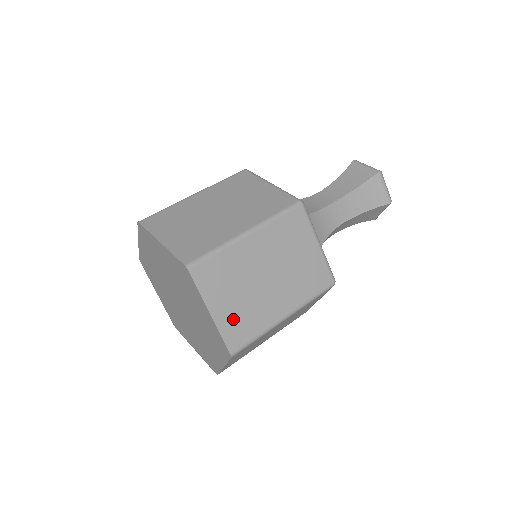
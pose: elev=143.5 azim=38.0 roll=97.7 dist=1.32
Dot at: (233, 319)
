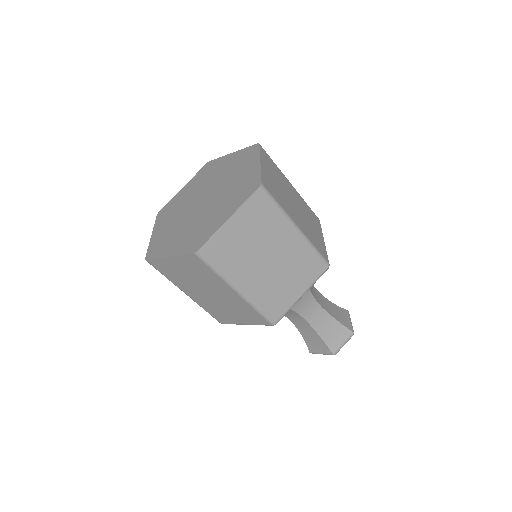
Dot at: (270, 181)
